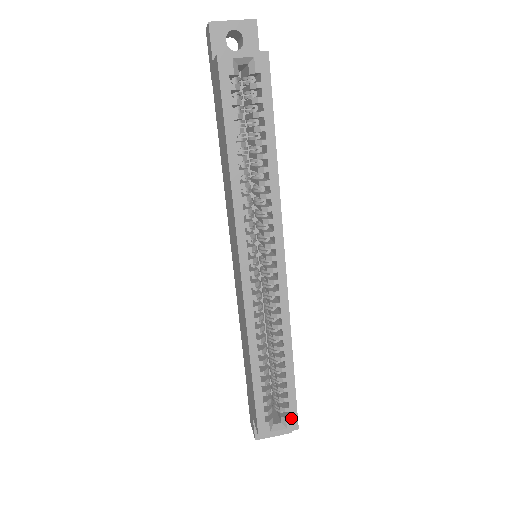
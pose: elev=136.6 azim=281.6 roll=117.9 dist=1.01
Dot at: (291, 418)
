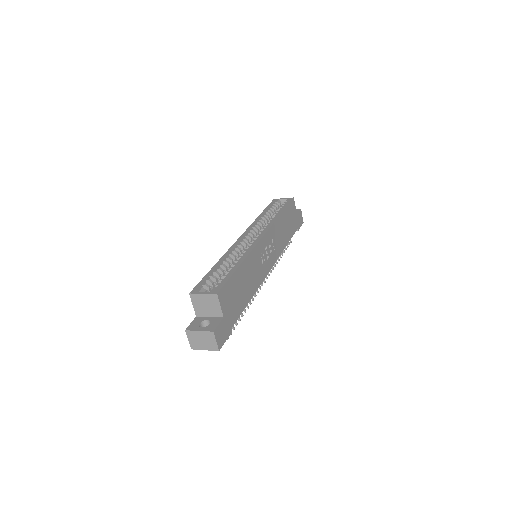
Dot at: (217, 288)
